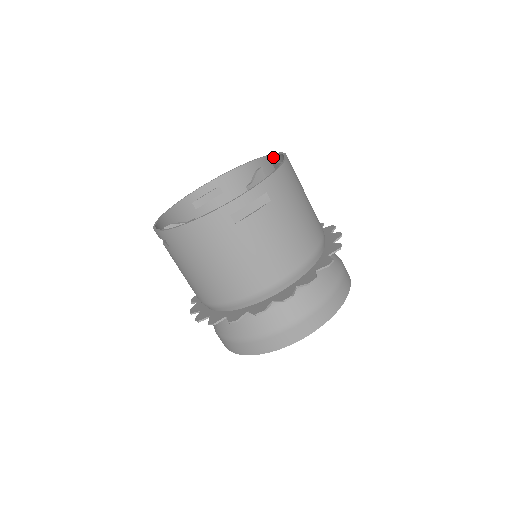
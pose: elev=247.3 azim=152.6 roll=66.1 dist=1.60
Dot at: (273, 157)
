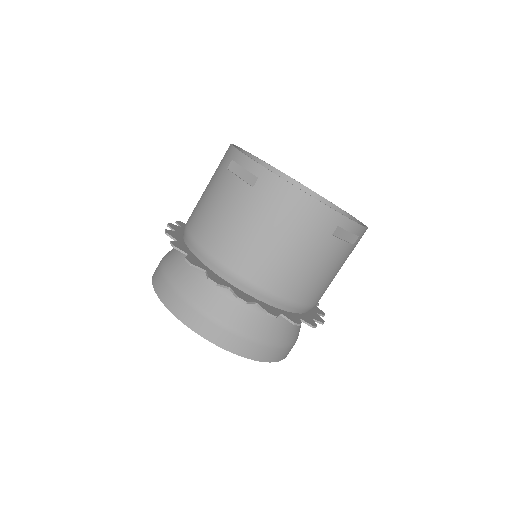
Dot at: (328, 203)
